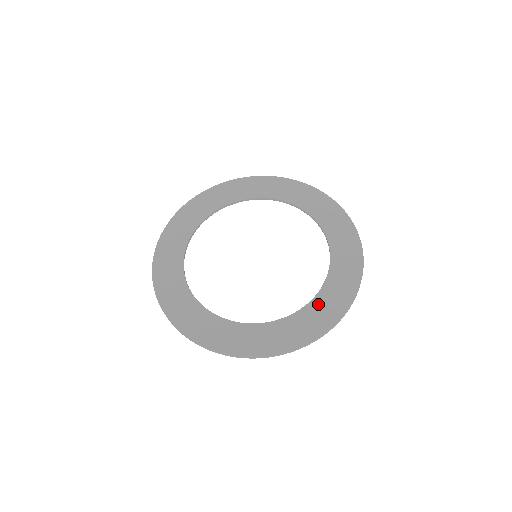
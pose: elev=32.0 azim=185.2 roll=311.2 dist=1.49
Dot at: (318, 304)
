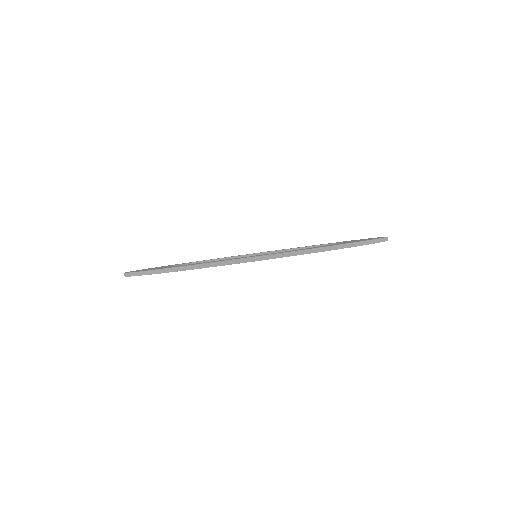
Dot at: occluded
